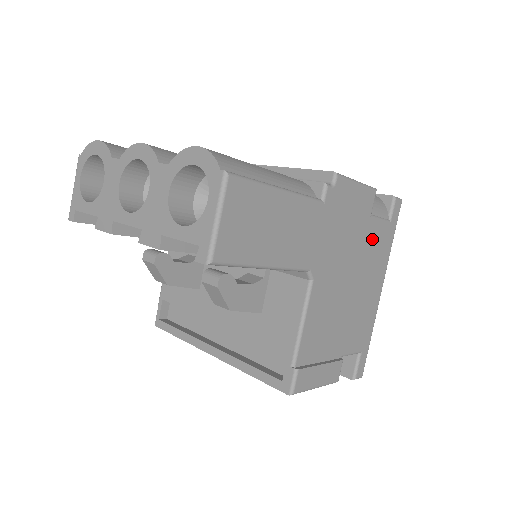
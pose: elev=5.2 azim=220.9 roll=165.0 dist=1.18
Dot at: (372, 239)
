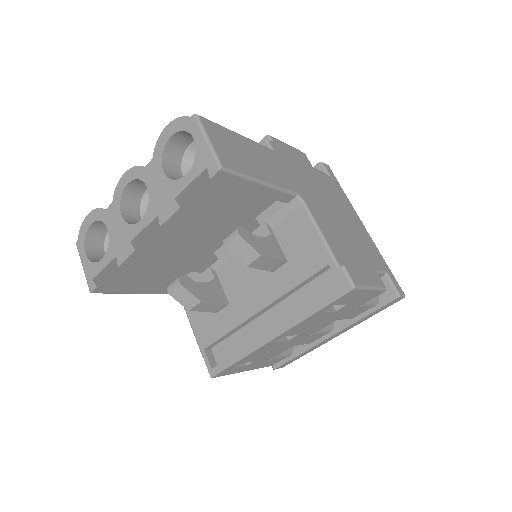
Dot at: (327, 185)
